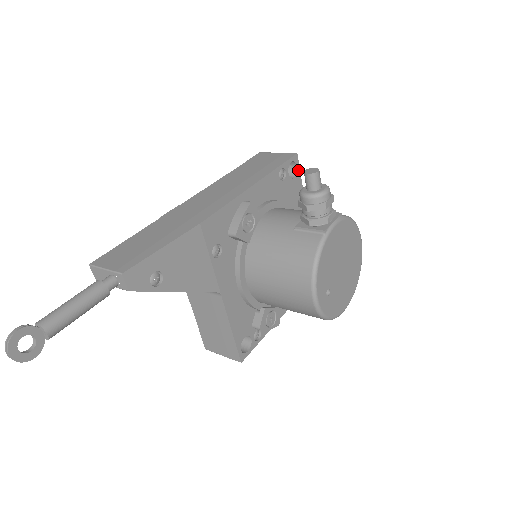
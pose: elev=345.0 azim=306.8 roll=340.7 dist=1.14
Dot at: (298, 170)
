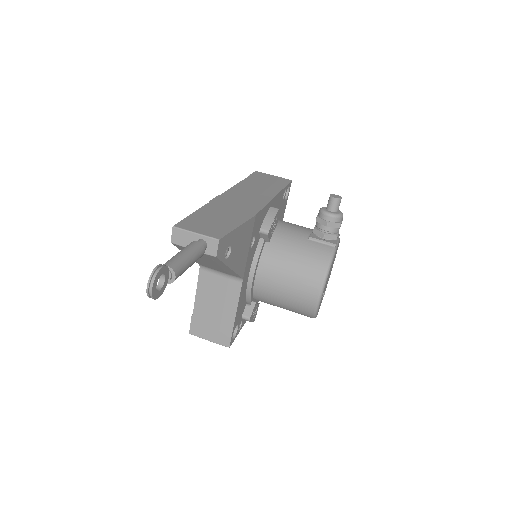
Dot at: (288, 194)
